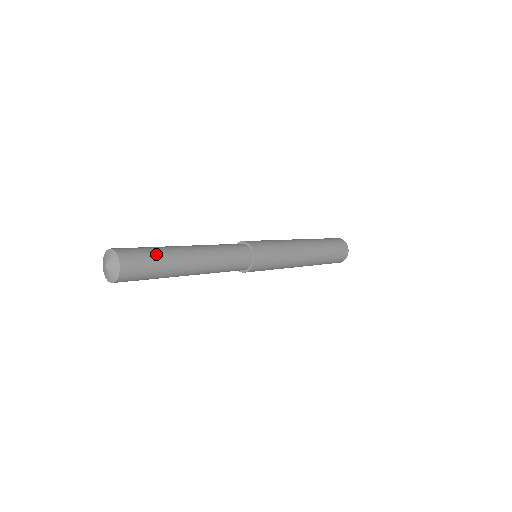
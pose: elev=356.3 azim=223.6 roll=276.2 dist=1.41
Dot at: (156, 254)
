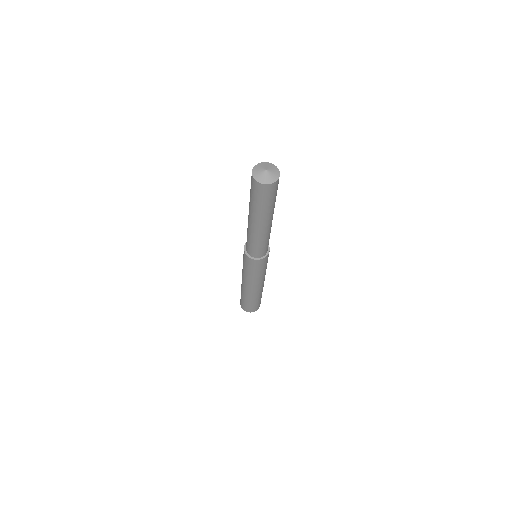
Dot at: occluded
